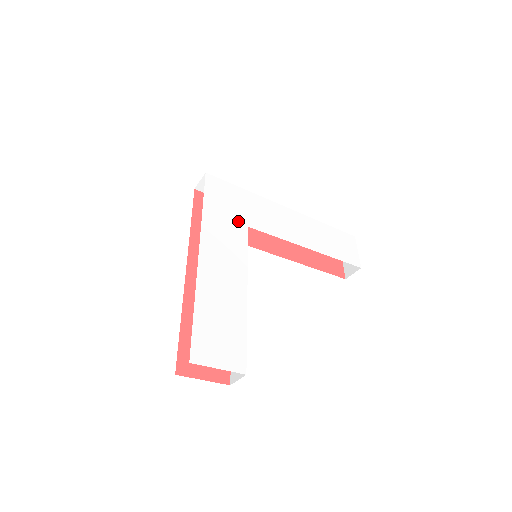
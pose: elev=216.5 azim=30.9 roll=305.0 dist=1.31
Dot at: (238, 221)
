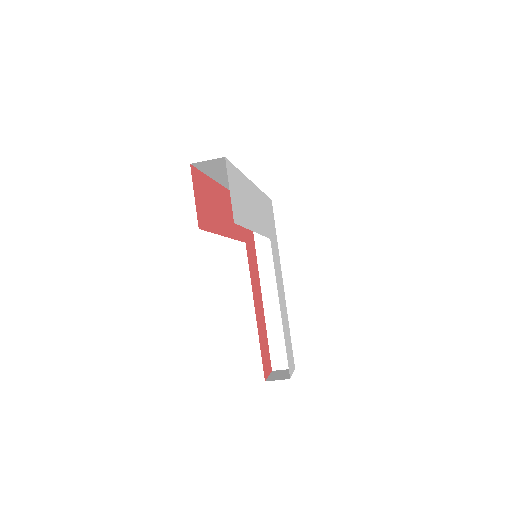
Dot at: (269, 228)
